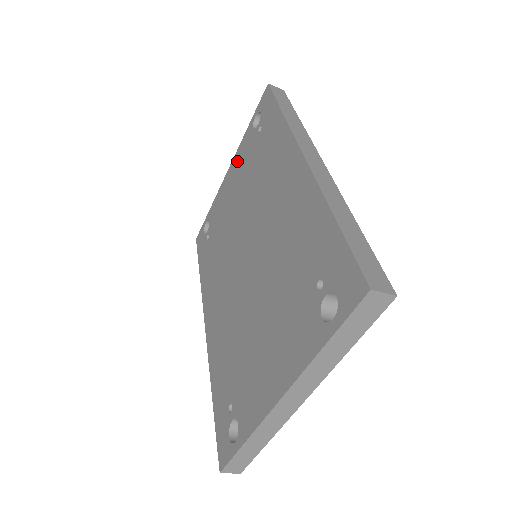
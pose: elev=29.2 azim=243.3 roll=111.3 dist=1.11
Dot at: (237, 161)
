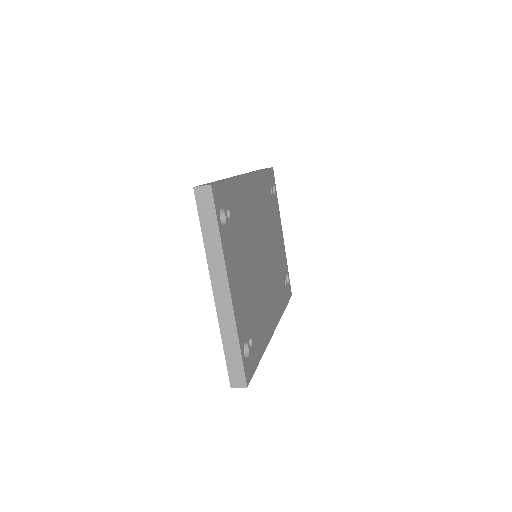
Dot at: occluded
